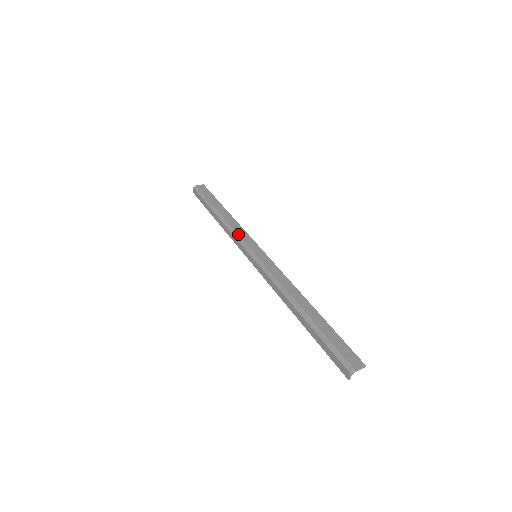
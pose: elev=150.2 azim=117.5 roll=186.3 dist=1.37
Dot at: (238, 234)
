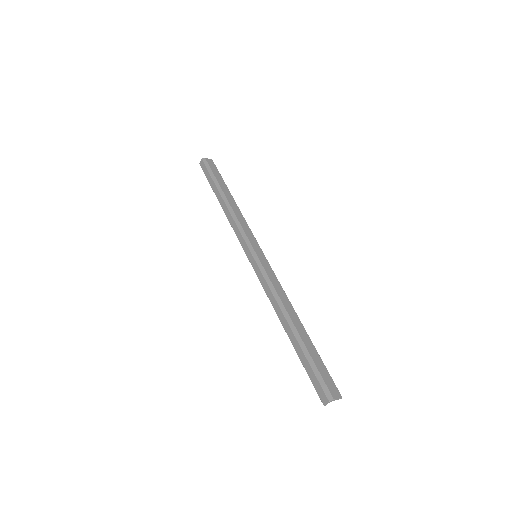
Dot at: (242, 227)
